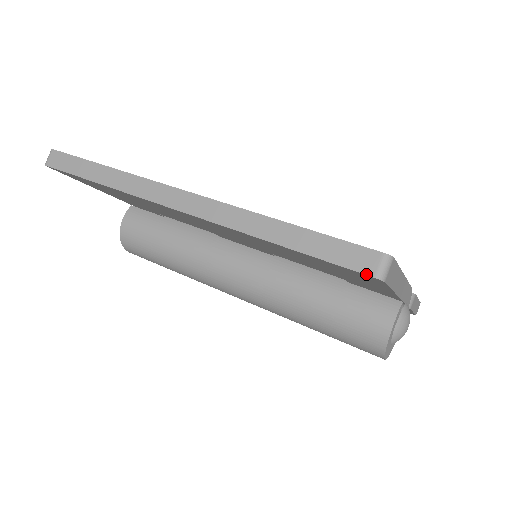
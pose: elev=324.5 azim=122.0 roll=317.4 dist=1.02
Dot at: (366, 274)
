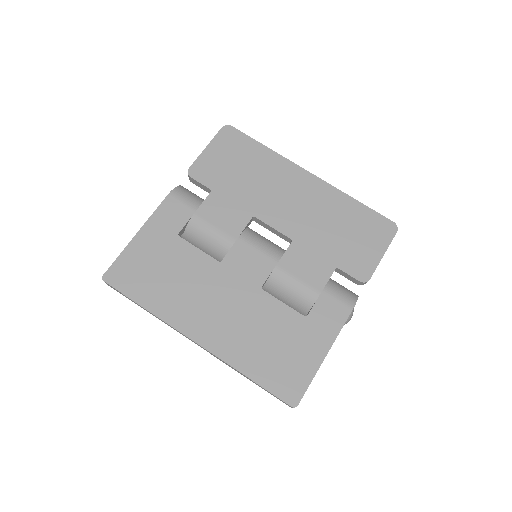
Dot at: occluded
